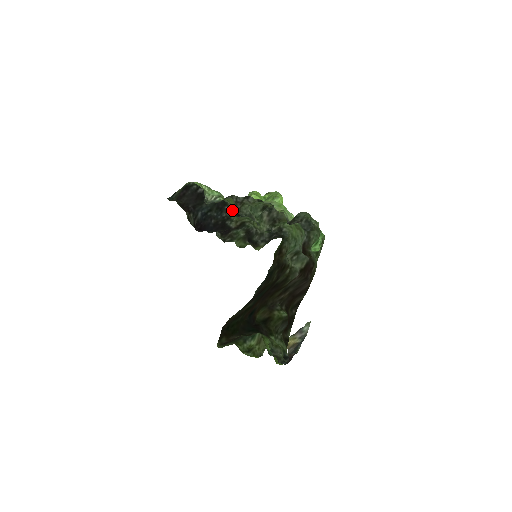
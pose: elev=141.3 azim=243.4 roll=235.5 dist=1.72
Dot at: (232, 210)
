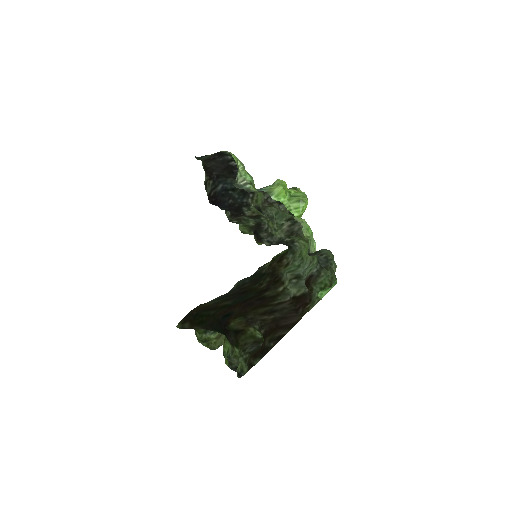
Dot at: (256, 202)
